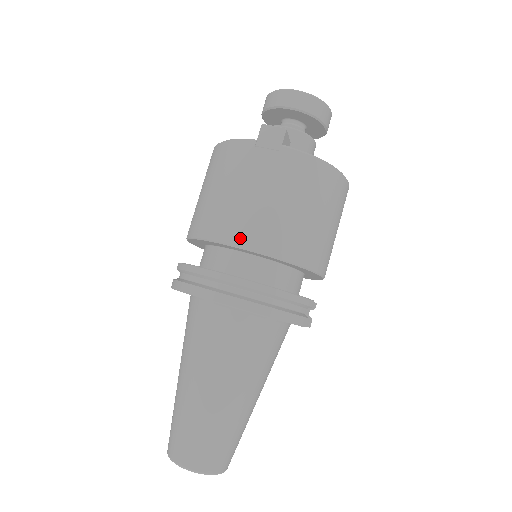
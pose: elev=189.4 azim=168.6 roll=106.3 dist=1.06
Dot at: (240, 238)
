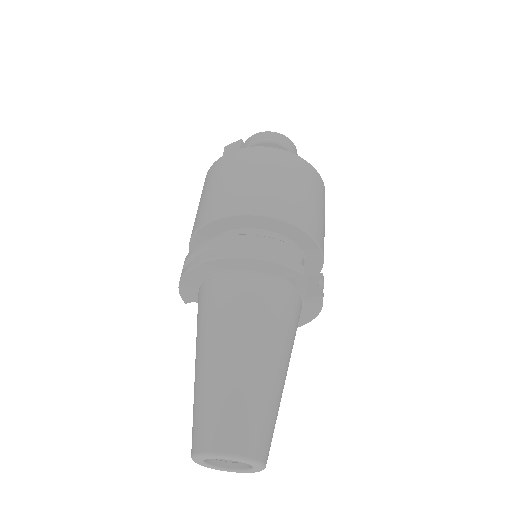
Dot at: (217, 213)
